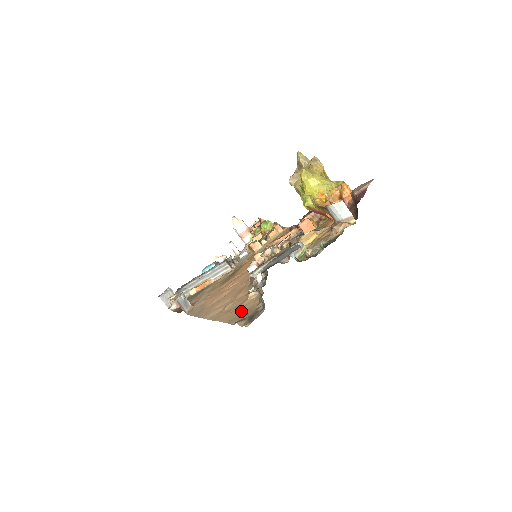
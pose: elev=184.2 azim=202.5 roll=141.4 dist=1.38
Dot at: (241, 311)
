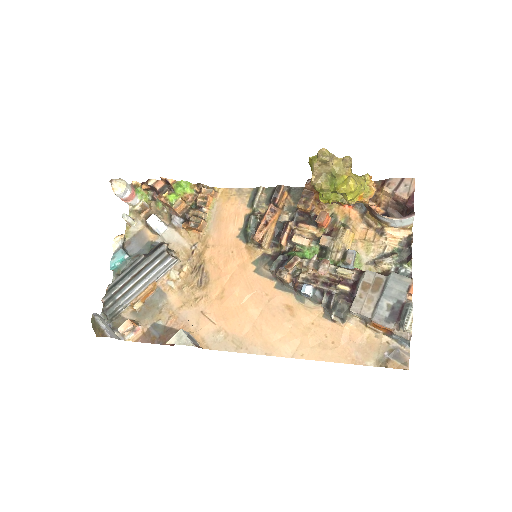
Dot at: (357, 346)
